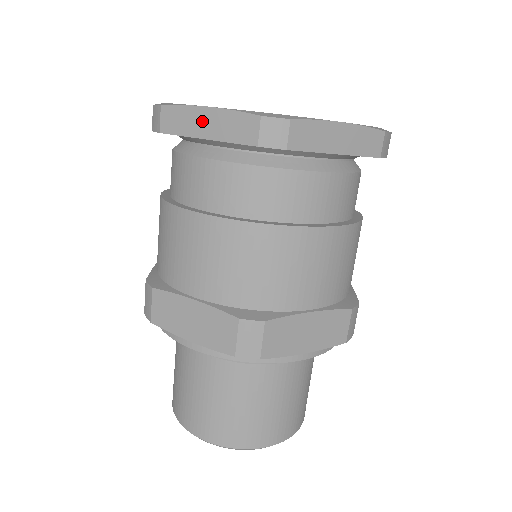
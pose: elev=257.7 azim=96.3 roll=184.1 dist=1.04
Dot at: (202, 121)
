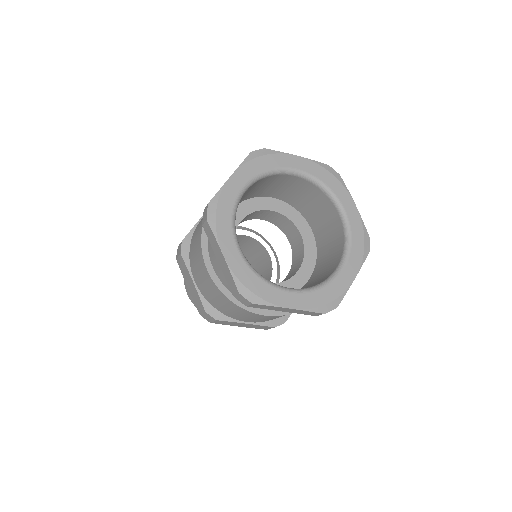
Dot at: (219, 254)
